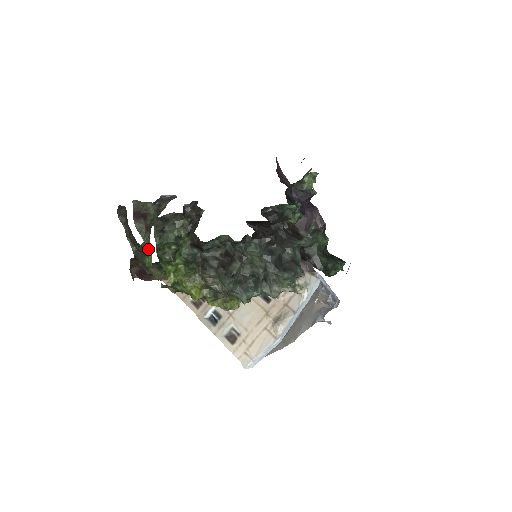
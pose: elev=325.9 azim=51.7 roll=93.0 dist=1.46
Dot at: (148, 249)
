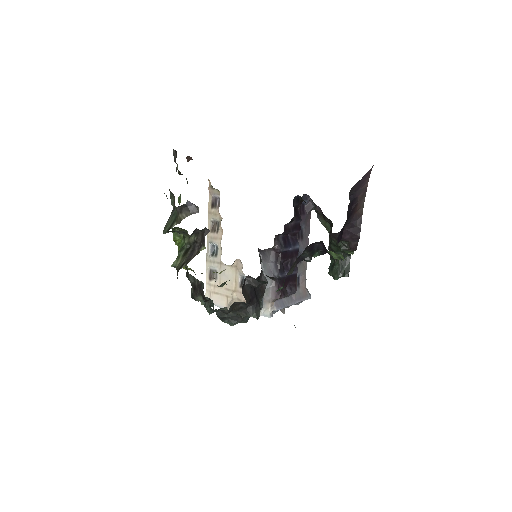
Dot at: occluded
